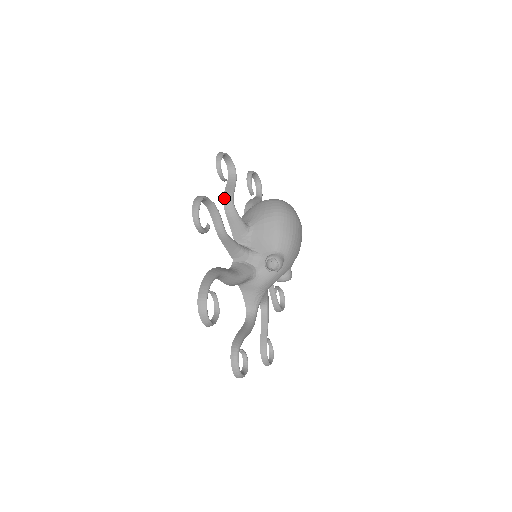
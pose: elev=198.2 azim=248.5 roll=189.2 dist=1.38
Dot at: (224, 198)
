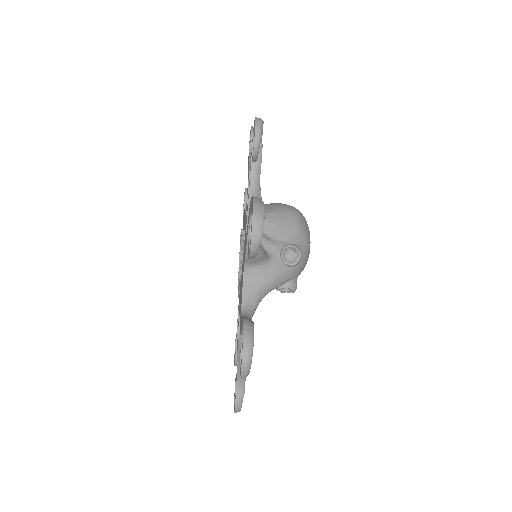
Dot at: occluded
